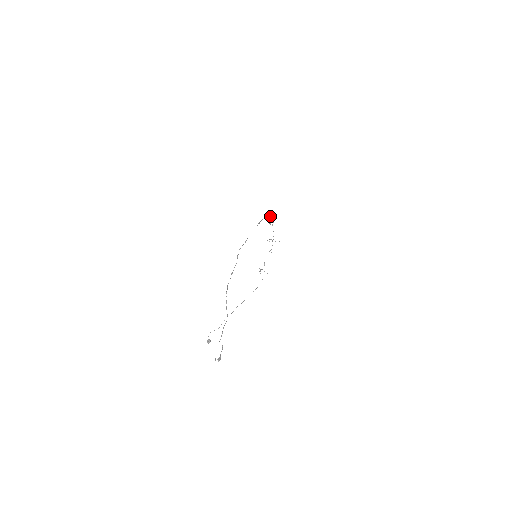
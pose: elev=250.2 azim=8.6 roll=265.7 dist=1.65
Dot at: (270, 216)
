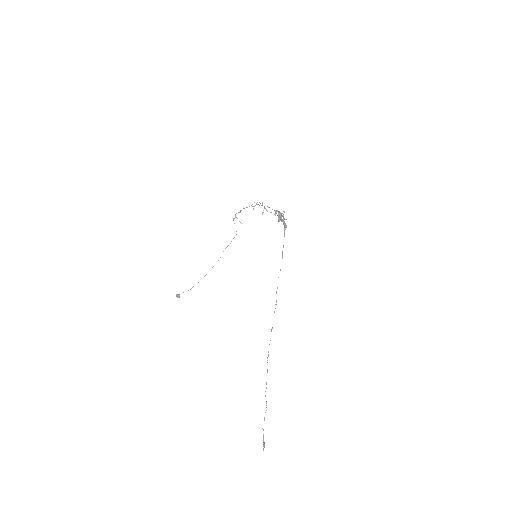
Dot at: (283, 217)
